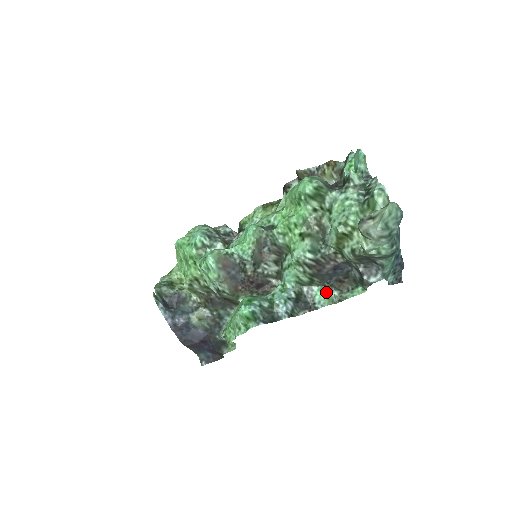
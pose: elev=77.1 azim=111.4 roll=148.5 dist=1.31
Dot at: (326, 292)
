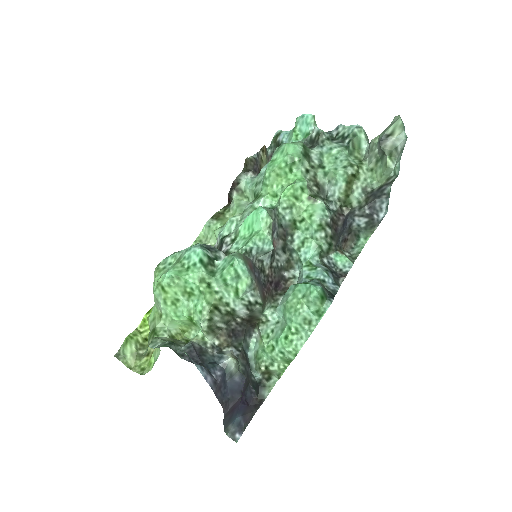
Dot at: (343, 254)
